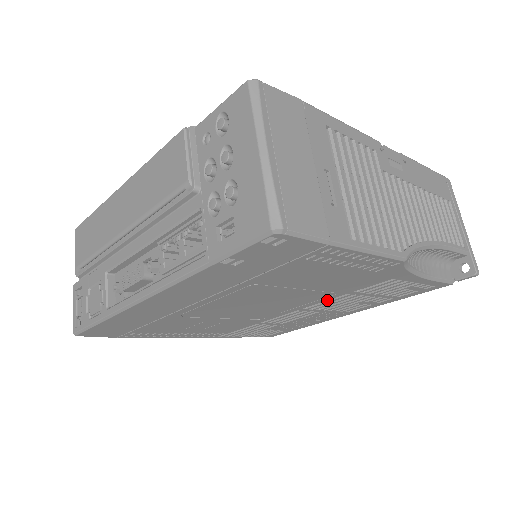
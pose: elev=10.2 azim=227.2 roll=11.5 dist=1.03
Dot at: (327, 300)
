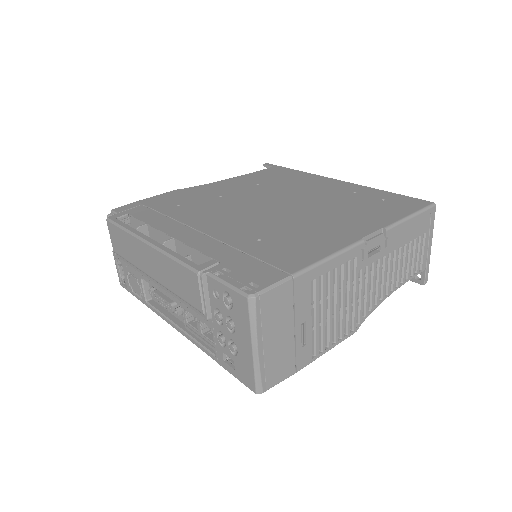
Dot at: occluded
